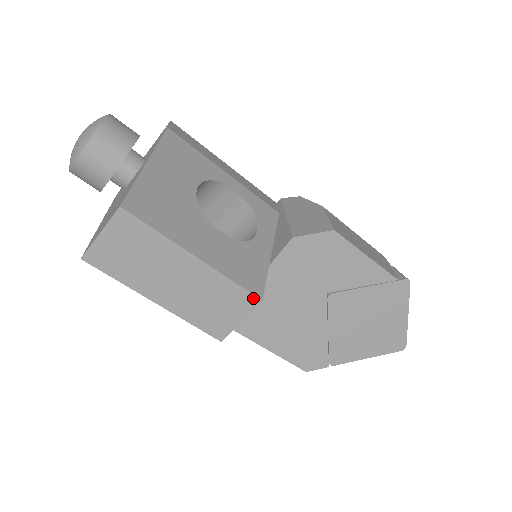
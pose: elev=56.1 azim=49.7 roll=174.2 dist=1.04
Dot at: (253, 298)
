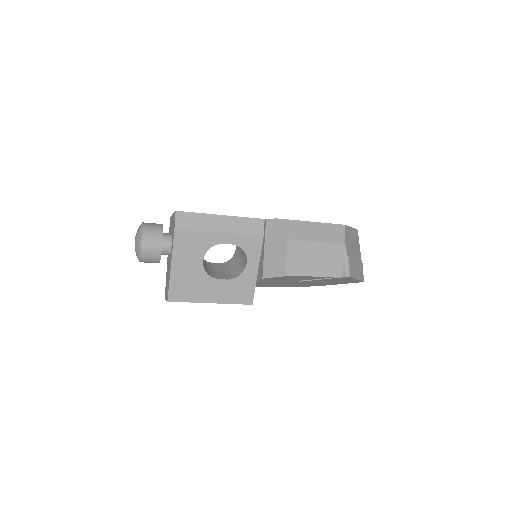
Dot at: (248, 304)
